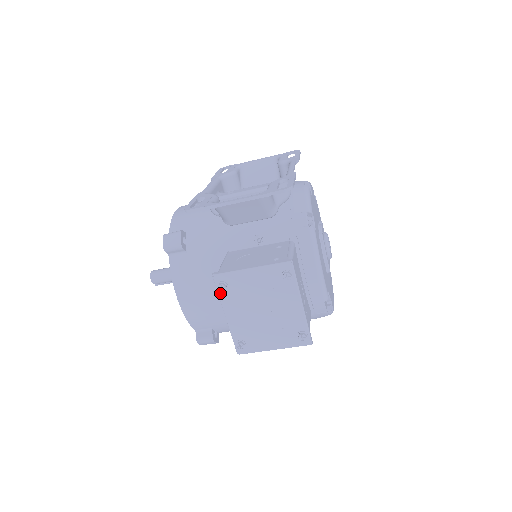
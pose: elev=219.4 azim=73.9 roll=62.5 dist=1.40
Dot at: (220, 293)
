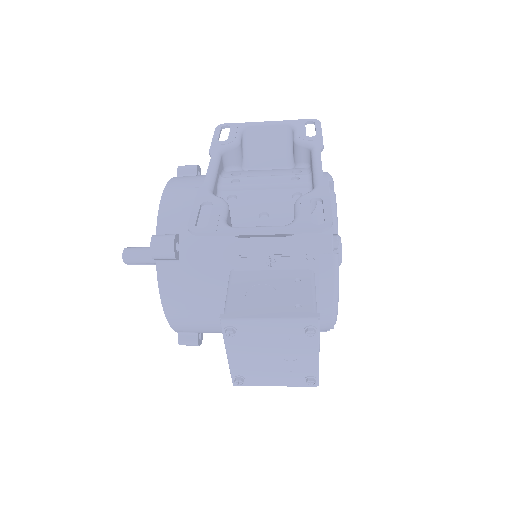
Dot at: (226, 336)
